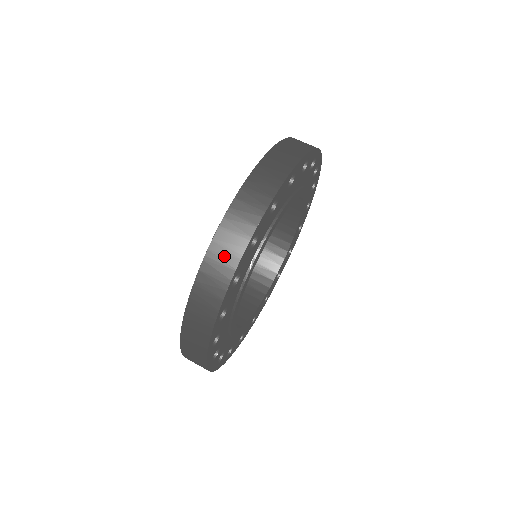
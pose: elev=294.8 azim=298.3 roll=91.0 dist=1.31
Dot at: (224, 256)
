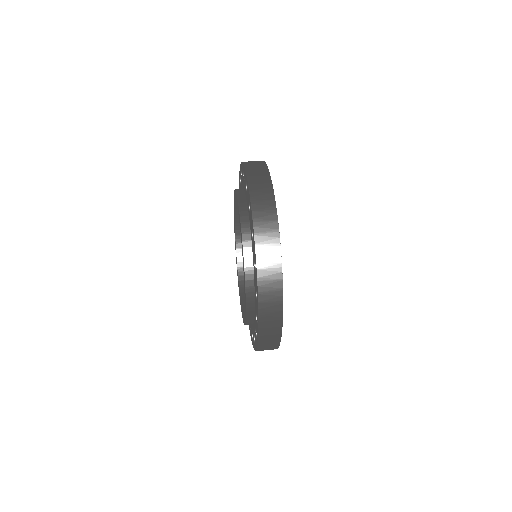
Dot at: (269, 250)
